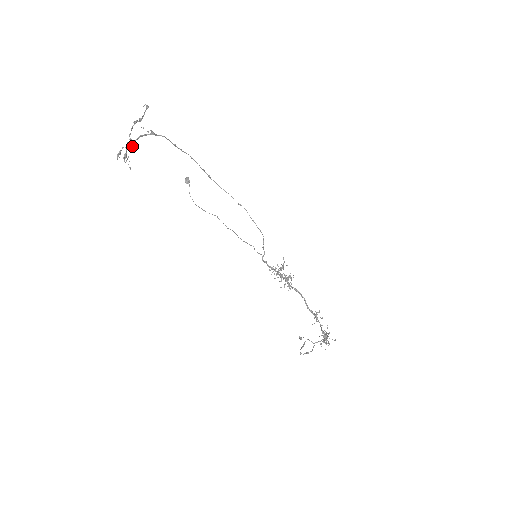
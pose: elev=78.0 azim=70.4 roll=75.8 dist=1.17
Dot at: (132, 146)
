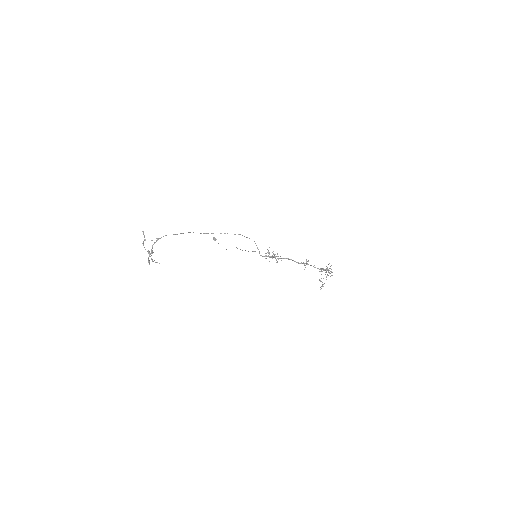
Dot at: (152, 253)
